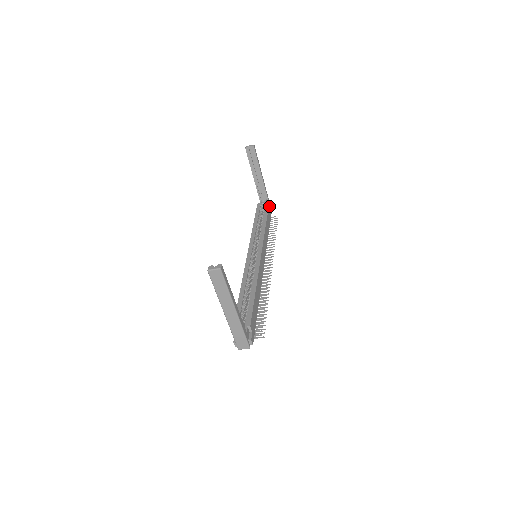
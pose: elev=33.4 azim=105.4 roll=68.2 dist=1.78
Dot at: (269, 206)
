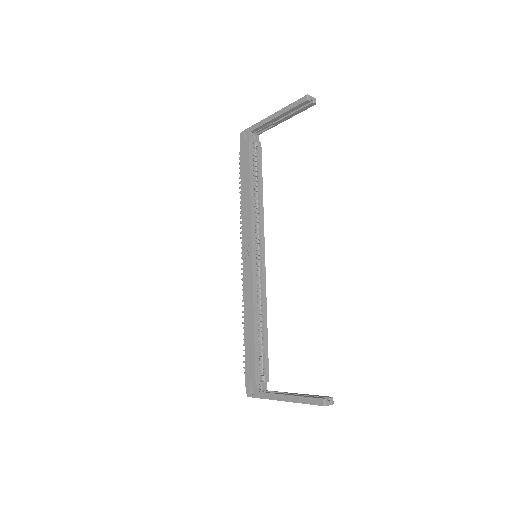
Dot at: (260, 151)
